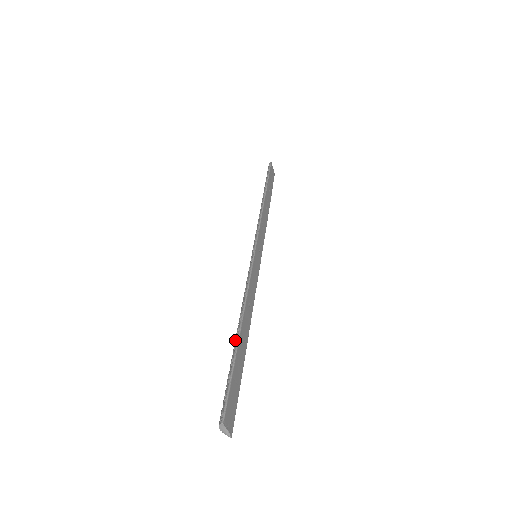
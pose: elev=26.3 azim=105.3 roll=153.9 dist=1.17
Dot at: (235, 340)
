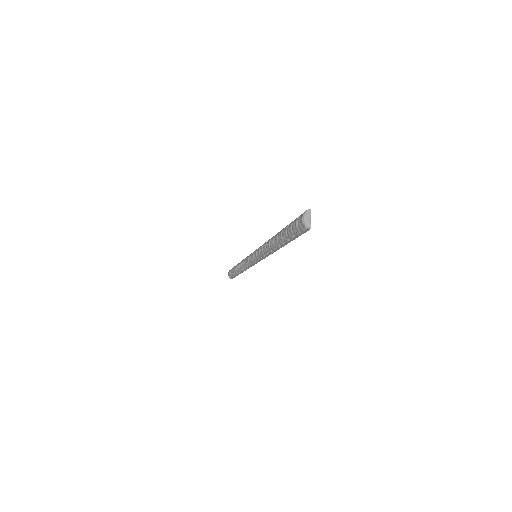
Dot at: (281, 230)
